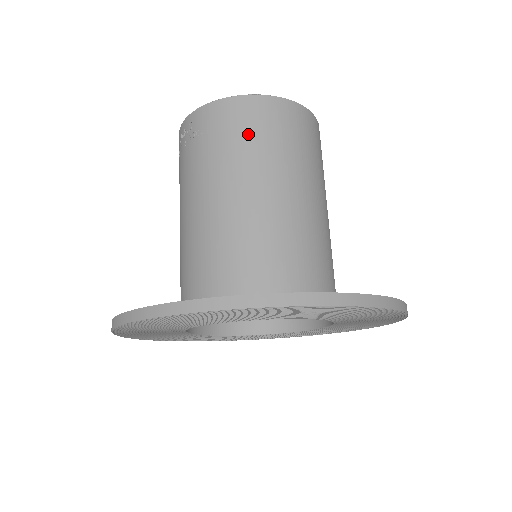
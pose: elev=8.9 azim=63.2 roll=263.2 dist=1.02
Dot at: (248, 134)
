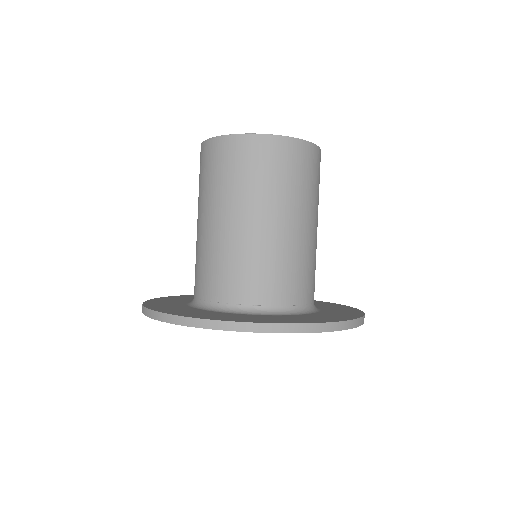
Dot at: (218, 172)
